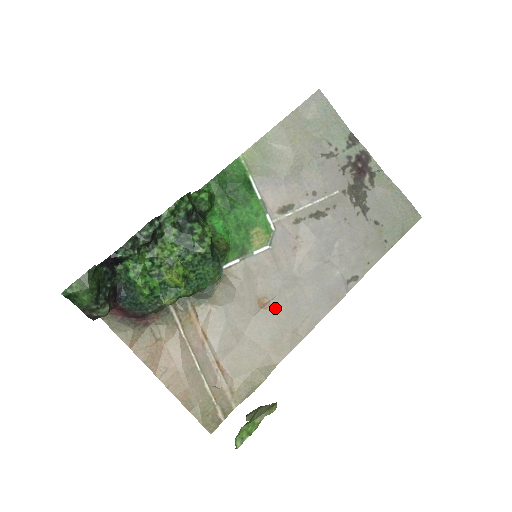
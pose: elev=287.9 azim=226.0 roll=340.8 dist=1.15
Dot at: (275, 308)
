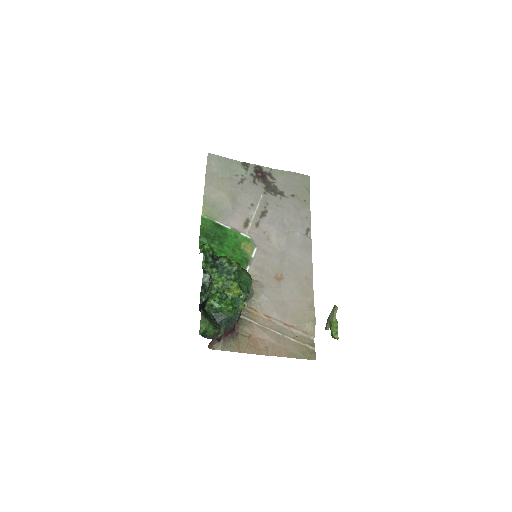
Dot at: (287, 275)
